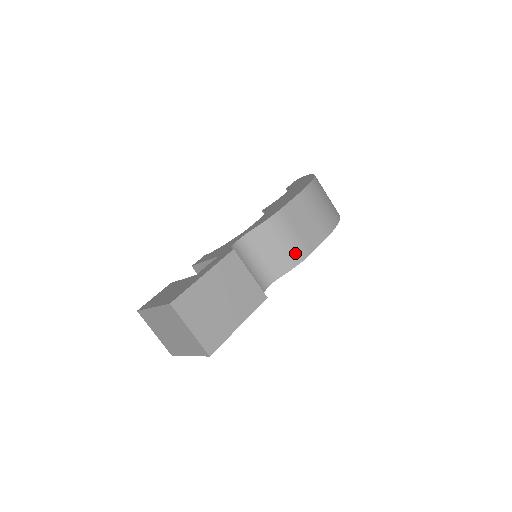
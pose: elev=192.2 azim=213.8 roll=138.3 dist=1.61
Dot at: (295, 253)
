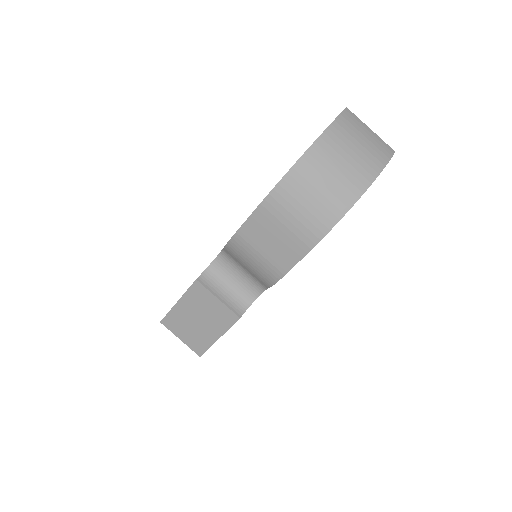
Dot at: (267, 274)
